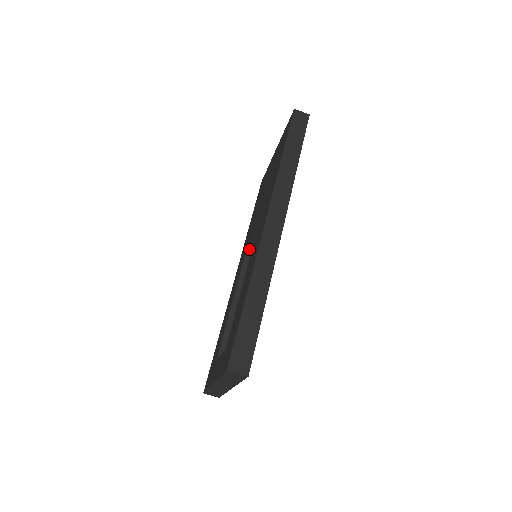
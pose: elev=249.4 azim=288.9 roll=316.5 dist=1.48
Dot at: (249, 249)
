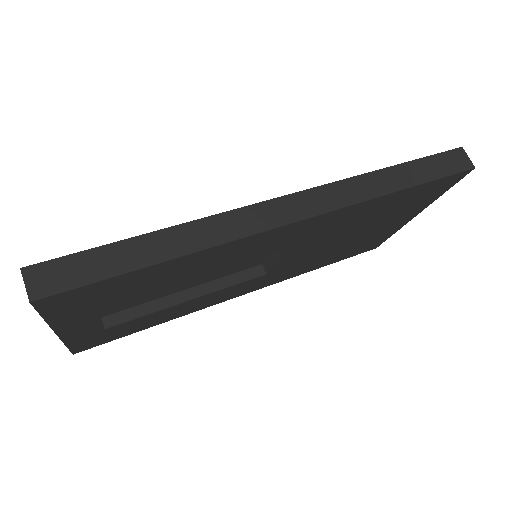
Dot at: occluded
